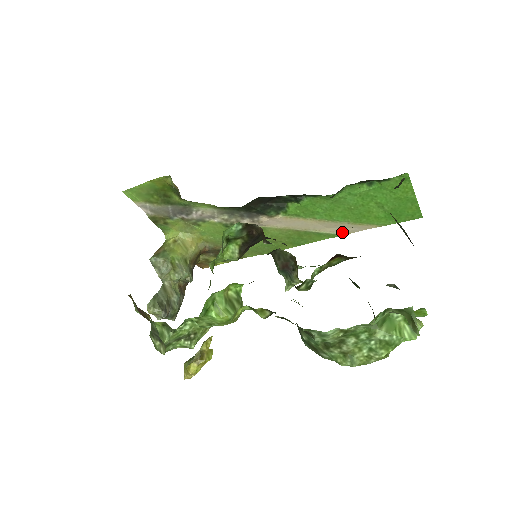
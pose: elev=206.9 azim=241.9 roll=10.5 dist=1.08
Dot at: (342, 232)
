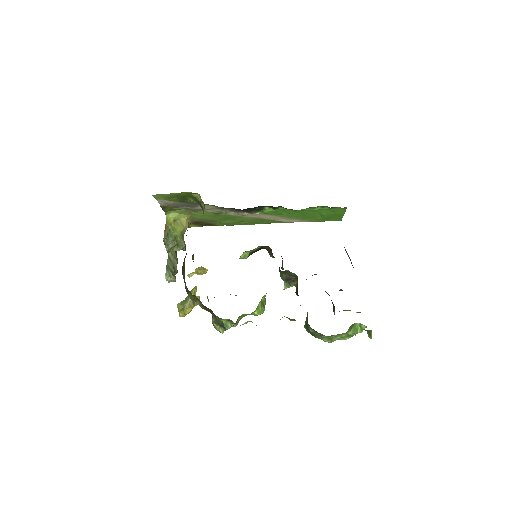
Dot at: (290, 221)
